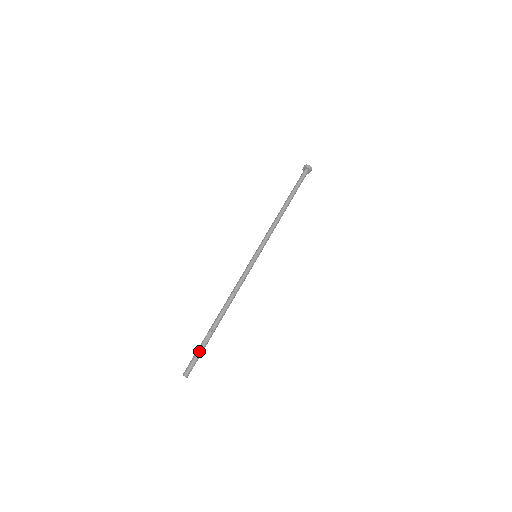
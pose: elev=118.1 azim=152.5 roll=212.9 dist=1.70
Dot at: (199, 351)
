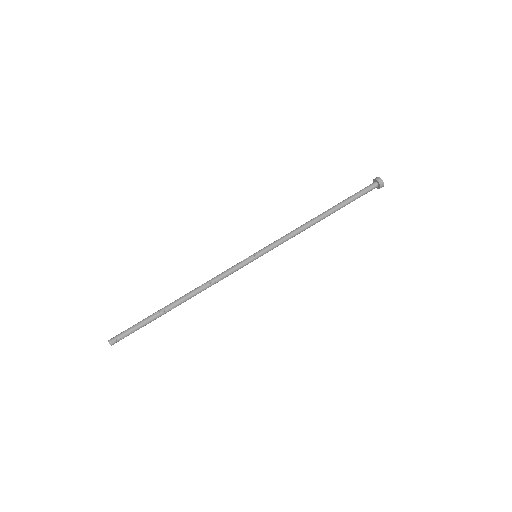
Dot at: (136, 326)
